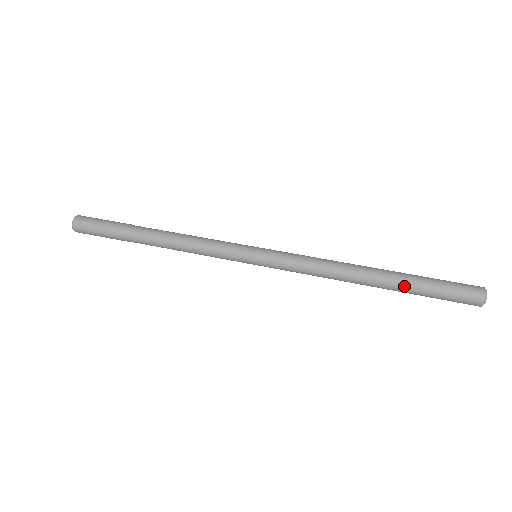
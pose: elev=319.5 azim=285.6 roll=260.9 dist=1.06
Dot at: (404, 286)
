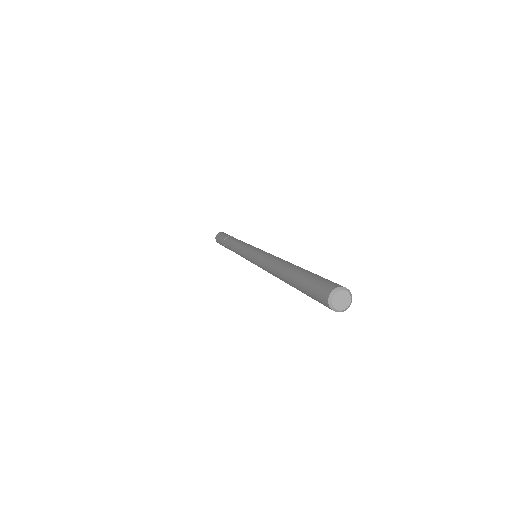
Dot at: (293, 278)
